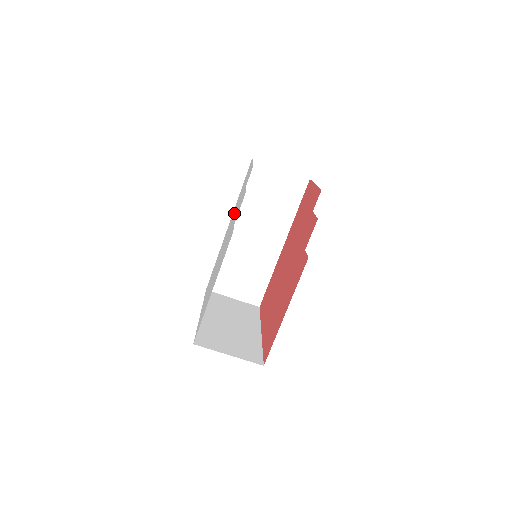
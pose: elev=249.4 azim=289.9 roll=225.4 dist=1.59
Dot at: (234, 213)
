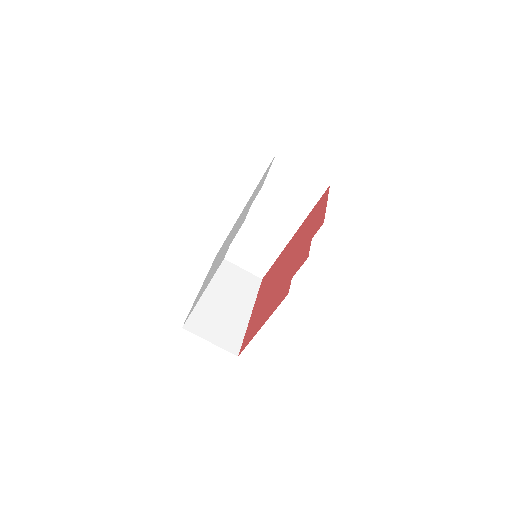
Dot at: (245, 210)
